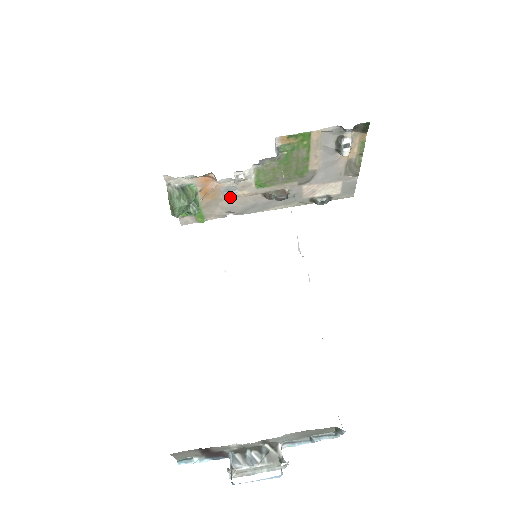
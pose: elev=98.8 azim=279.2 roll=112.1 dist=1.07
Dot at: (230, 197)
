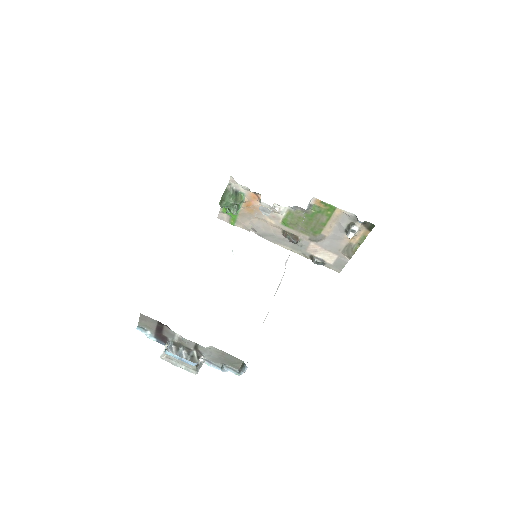
Dot at: (261, 219)
